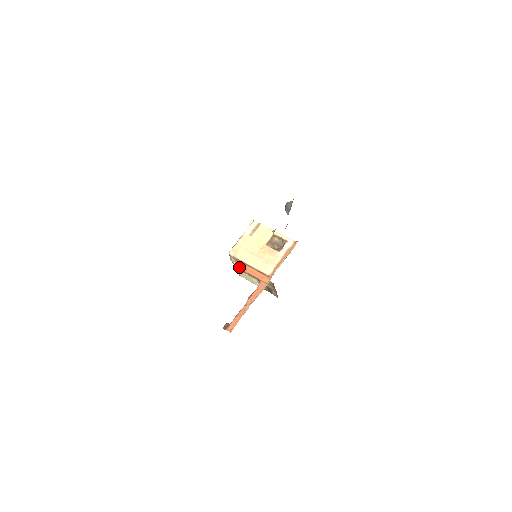
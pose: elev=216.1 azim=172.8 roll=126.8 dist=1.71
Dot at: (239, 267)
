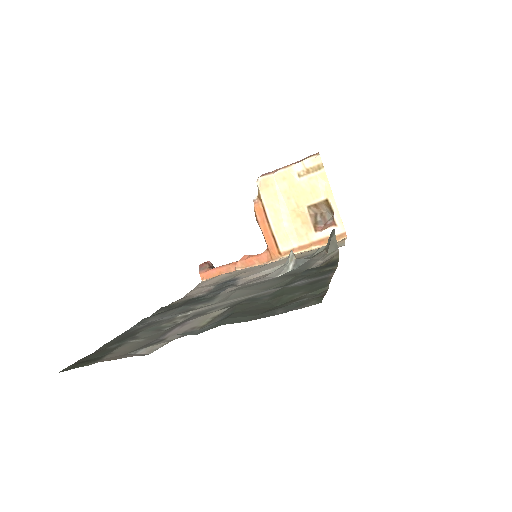
Dot at: (255, 212)
